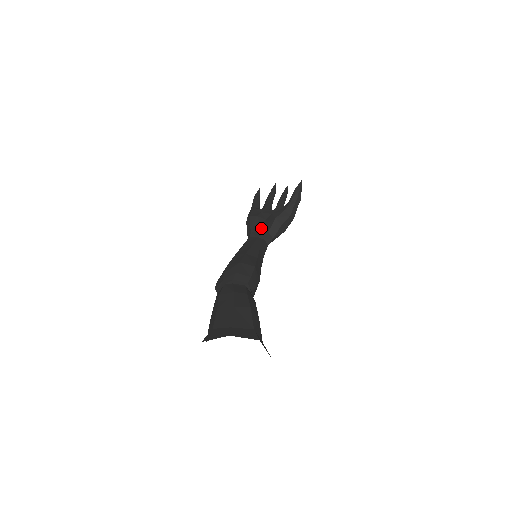
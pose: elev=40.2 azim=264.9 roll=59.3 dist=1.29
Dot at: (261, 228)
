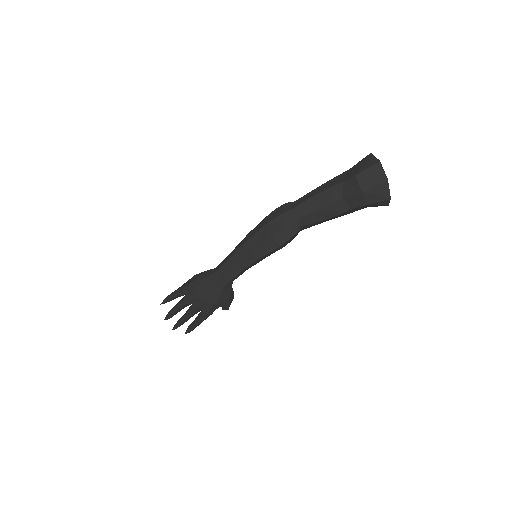
Dot at: occluded
